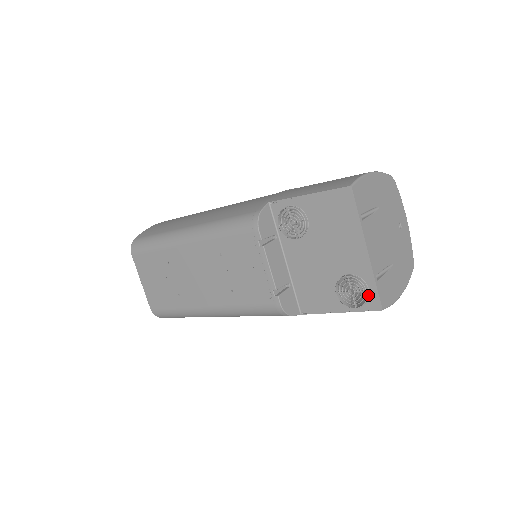
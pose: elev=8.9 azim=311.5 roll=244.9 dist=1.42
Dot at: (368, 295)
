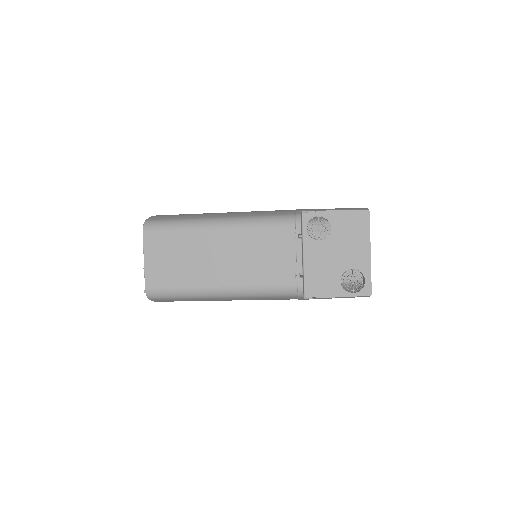
Dot at: (364, 284)
